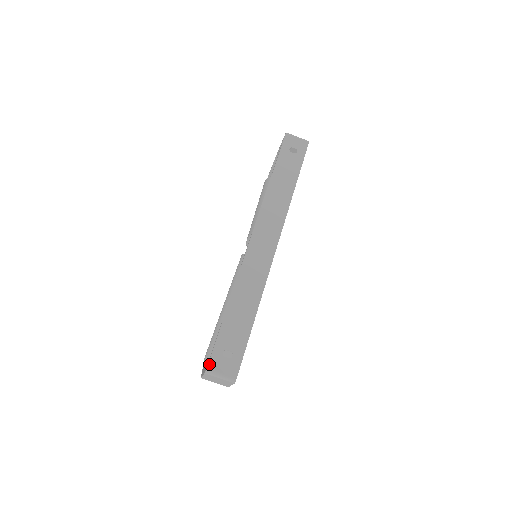
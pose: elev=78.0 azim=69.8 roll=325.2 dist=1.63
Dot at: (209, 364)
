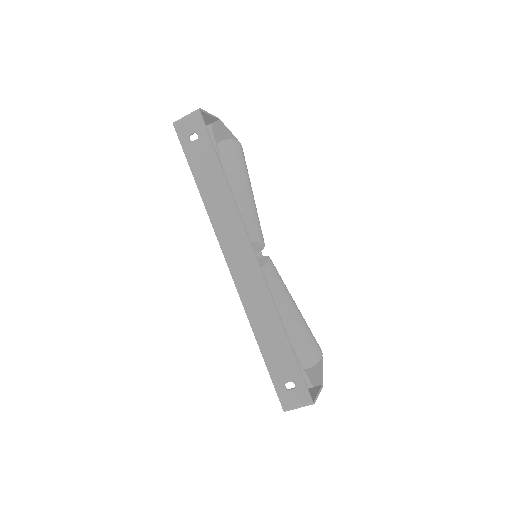
Dot at: (282, 404)
